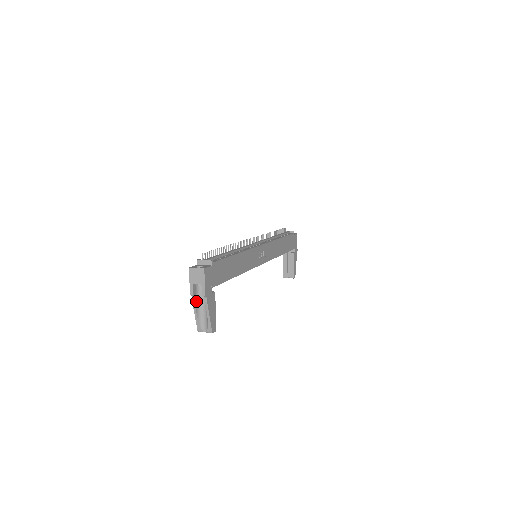
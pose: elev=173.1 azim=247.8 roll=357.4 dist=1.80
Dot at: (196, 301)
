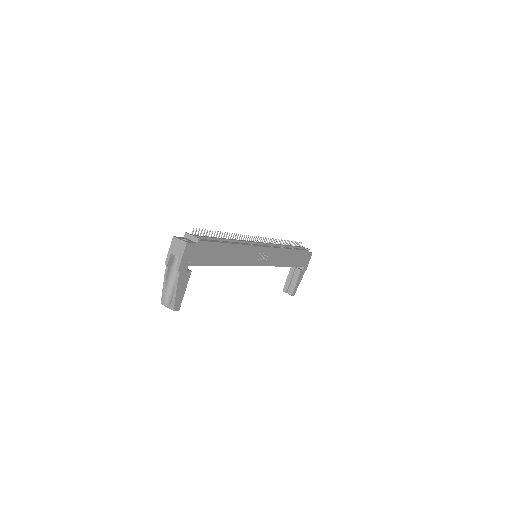
Dot at: (169, 273)
